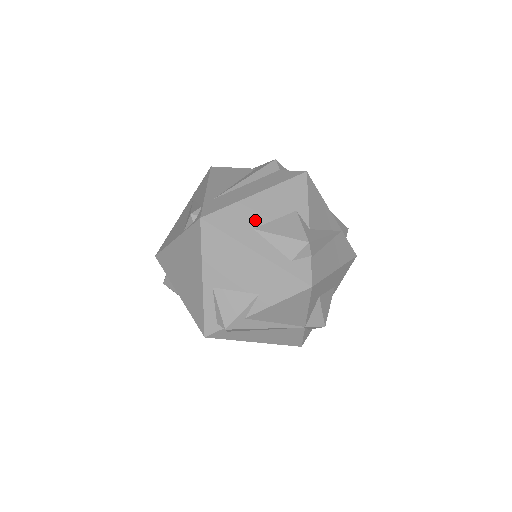
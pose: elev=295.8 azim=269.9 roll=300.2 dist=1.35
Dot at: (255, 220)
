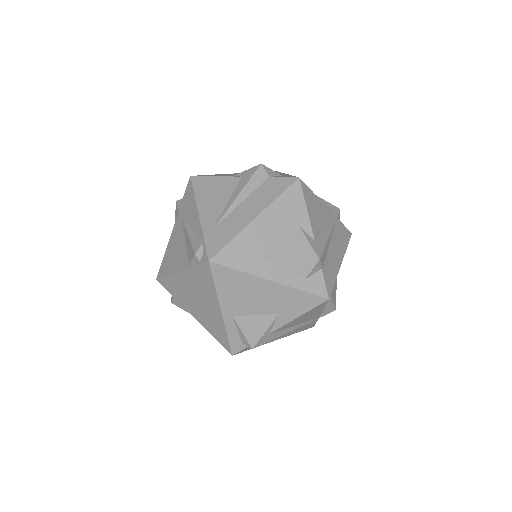
Dot at: (262, 247)
